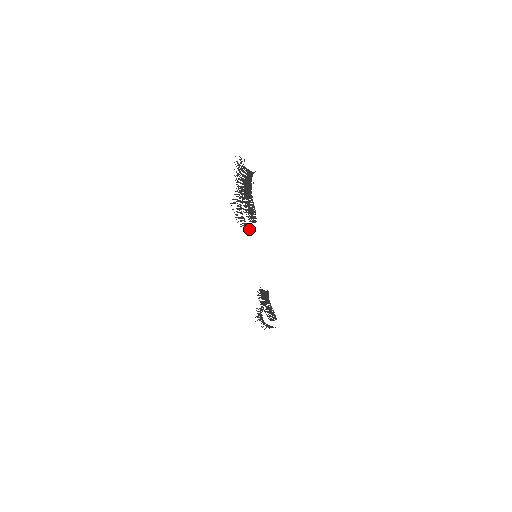
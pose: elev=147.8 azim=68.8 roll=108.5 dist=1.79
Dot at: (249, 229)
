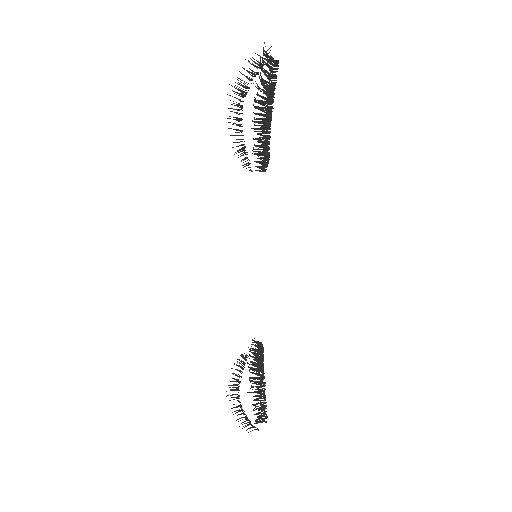
Dot at: (248, 162)
